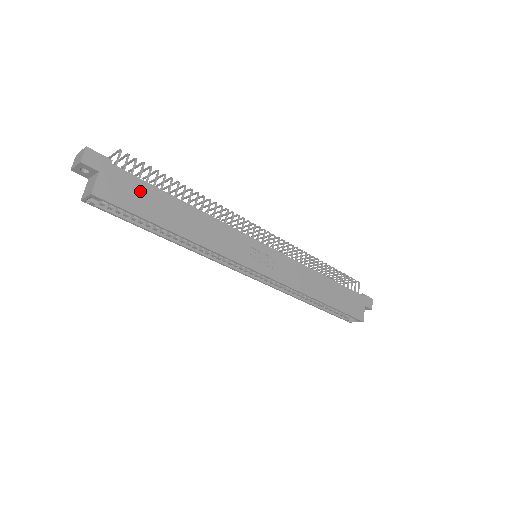
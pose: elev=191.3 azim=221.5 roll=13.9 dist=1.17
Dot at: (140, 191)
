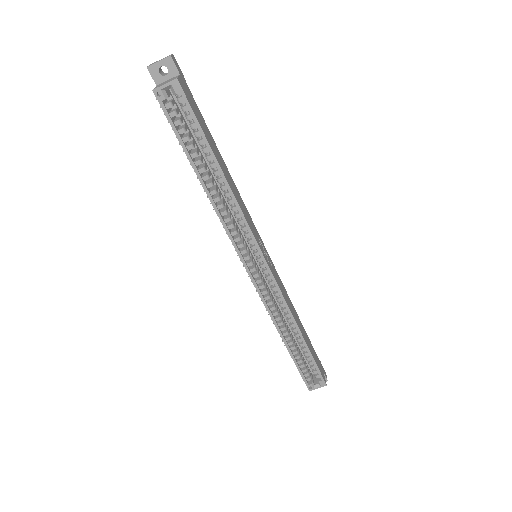
Dot at: (200, 117)
